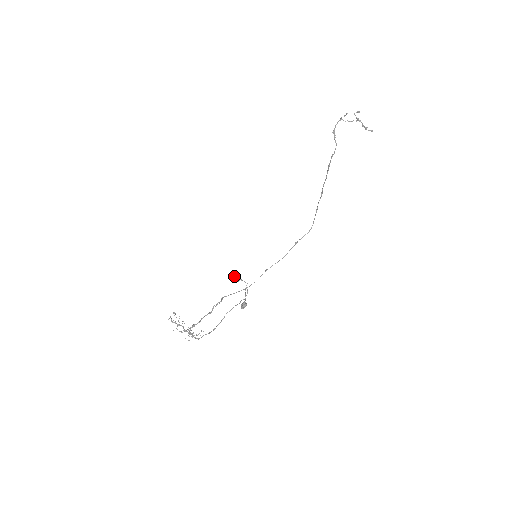
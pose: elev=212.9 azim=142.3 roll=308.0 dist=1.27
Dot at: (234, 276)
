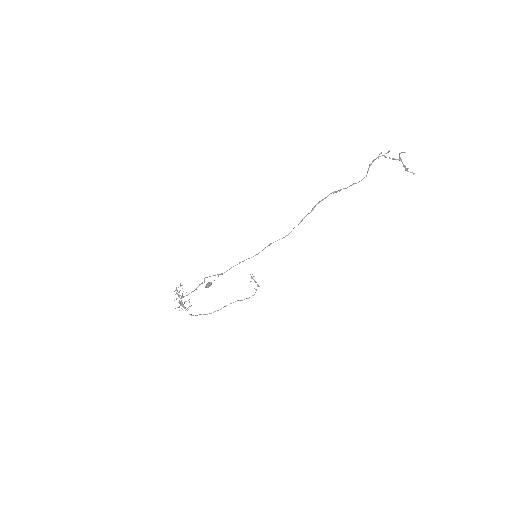
Dot at: occluded
